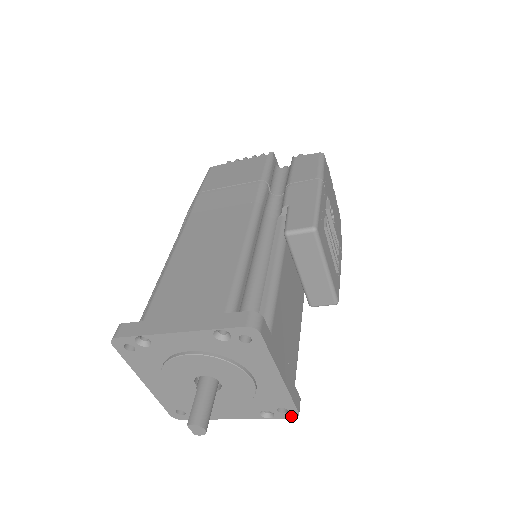
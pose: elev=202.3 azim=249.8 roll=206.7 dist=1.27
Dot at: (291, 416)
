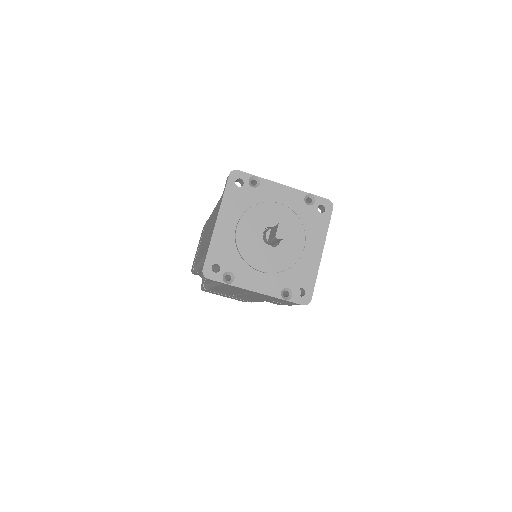
Dot at: (303, 302)
